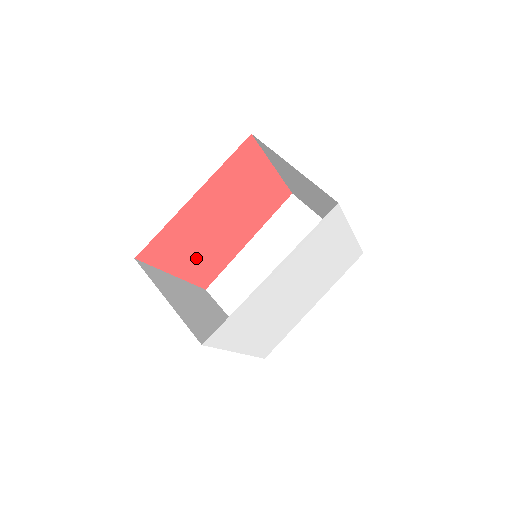
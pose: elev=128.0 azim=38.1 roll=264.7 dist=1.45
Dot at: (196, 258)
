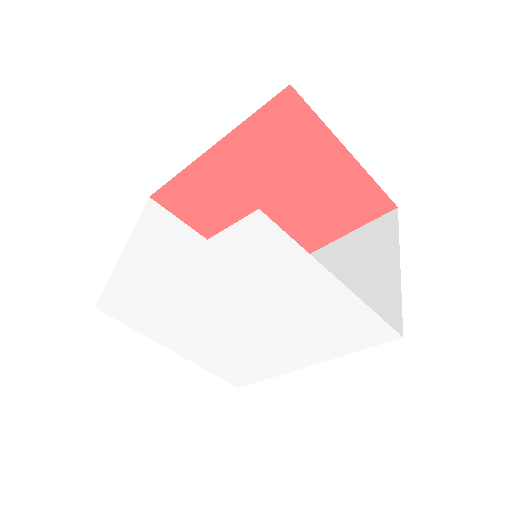
Dot at: occluded
